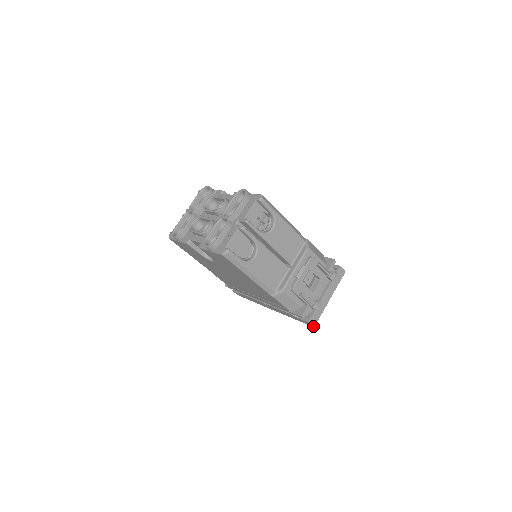
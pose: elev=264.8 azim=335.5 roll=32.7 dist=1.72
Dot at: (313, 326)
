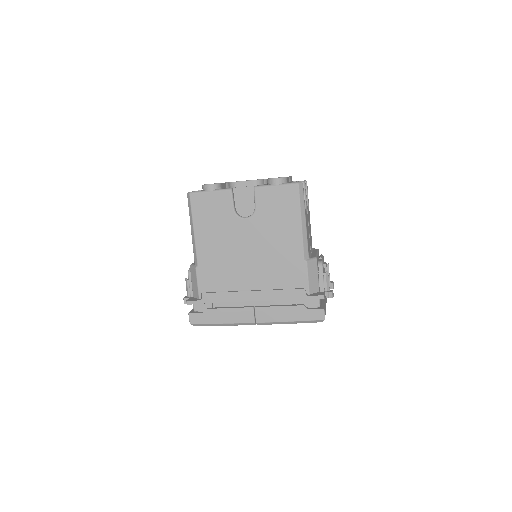
Dot at: (324, 318)
